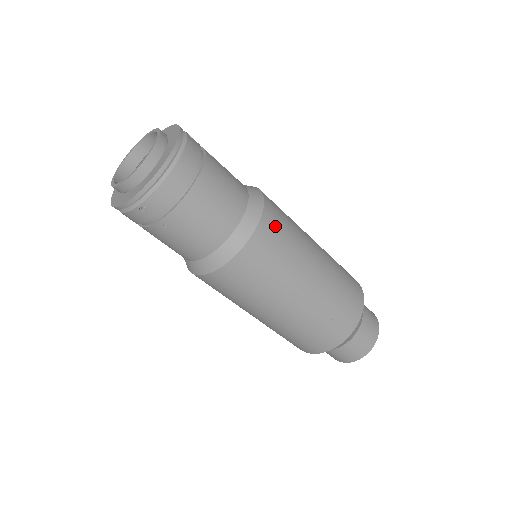
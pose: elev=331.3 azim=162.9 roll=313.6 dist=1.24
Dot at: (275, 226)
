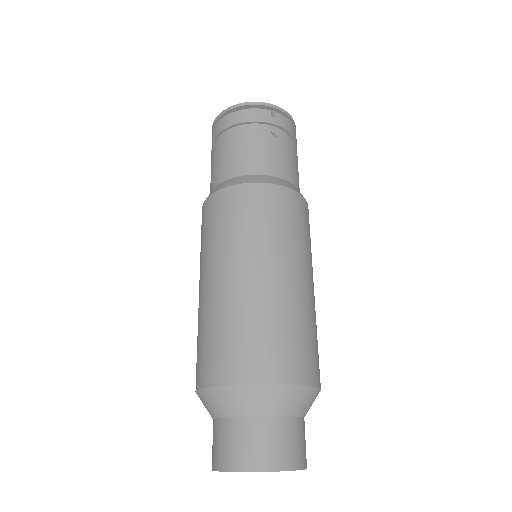
Dot at: occluded
